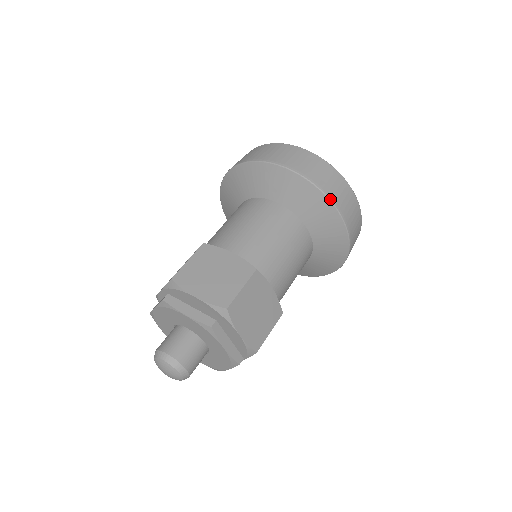
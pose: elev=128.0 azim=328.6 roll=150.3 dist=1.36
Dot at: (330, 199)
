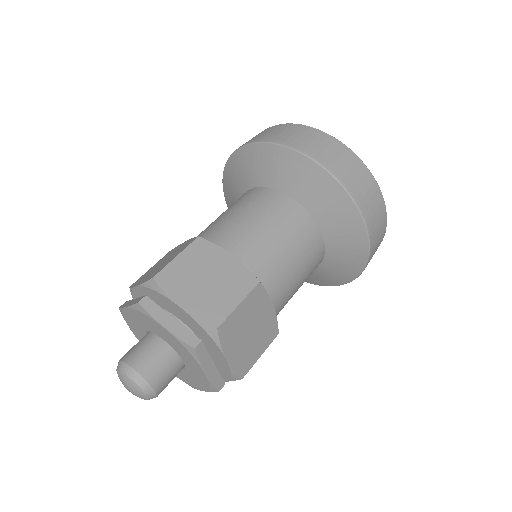
Dot at: (280, 144)
